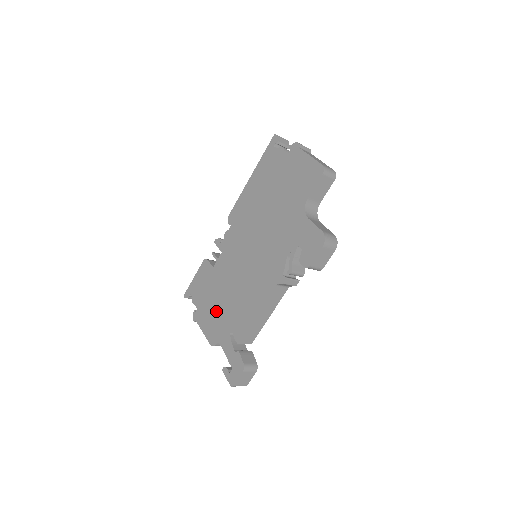
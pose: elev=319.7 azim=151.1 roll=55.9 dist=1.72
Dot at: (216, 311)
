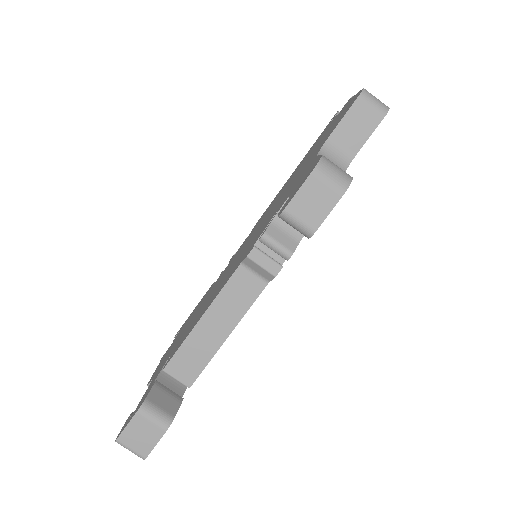
Dot at: occluded
